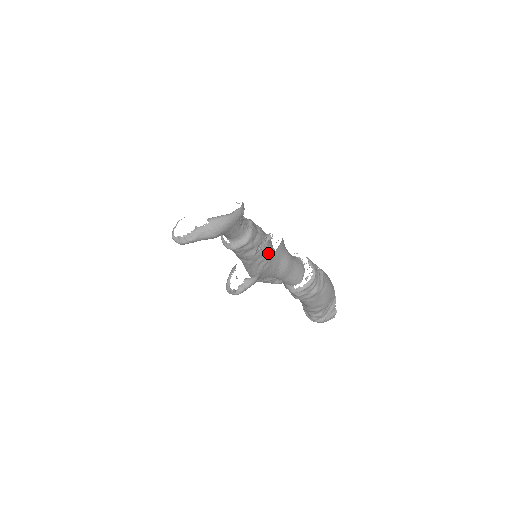
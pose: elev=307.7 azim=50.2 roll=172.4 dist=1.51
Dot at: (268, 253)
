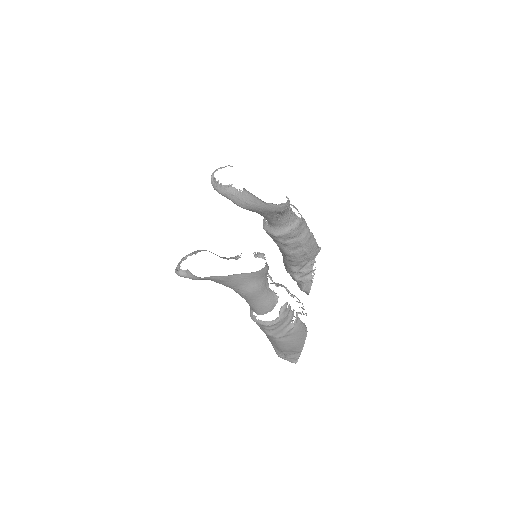
Dot at: (301, 259)
